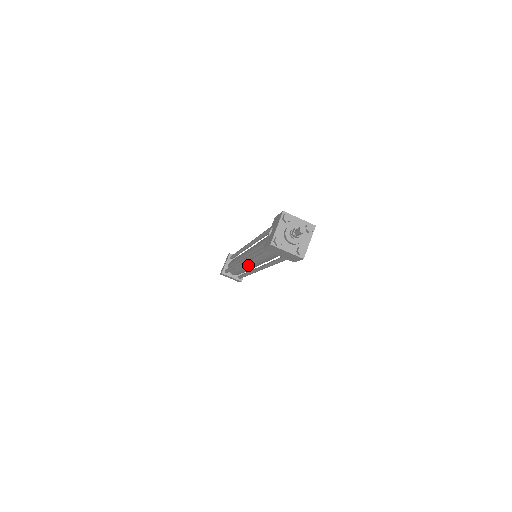
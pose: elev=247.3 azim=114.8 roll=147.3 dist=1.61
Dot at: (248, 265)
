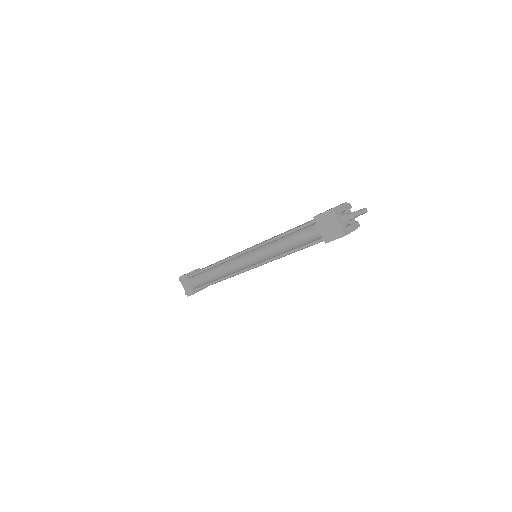
Dot at: (243, 260)
